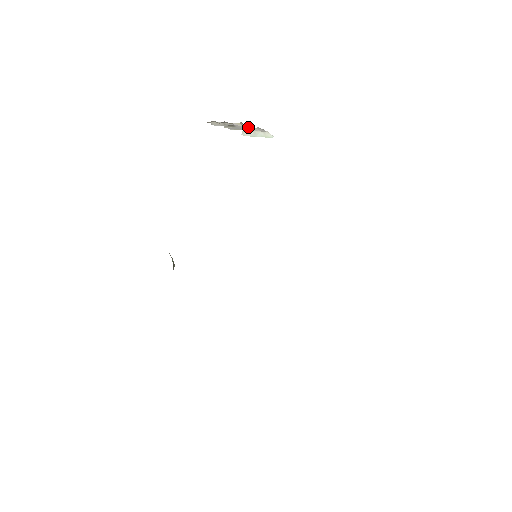
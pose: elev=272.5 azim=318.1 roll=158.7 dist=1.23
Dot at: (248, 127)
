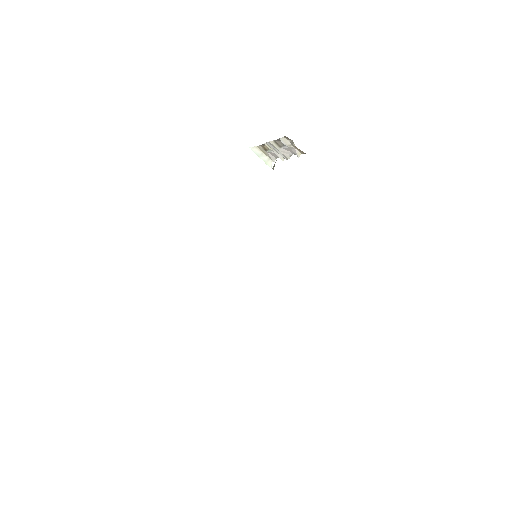
Dot at: (288, 155)
